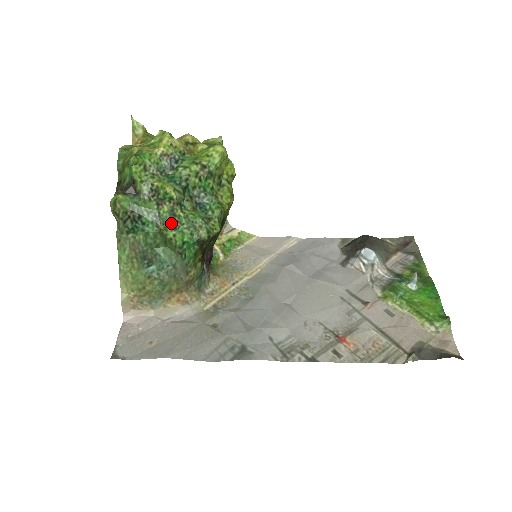
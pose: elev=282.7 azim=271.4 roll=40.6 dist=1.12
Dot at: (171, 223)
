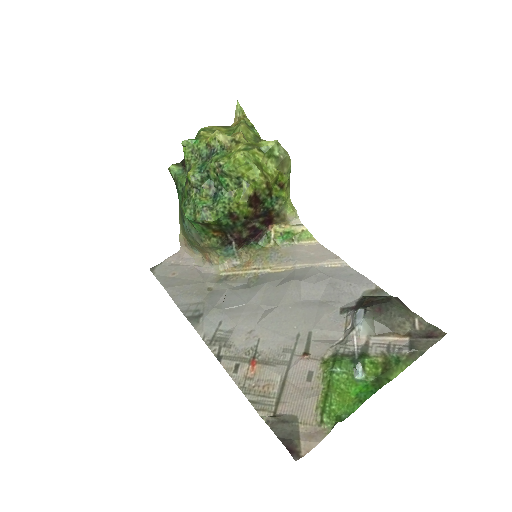
Dot at: (186, 200)
